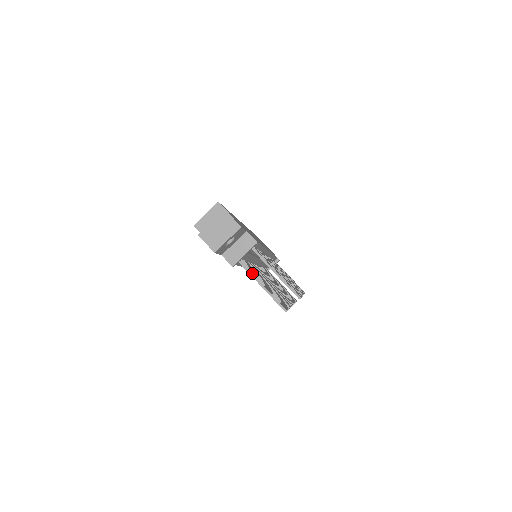
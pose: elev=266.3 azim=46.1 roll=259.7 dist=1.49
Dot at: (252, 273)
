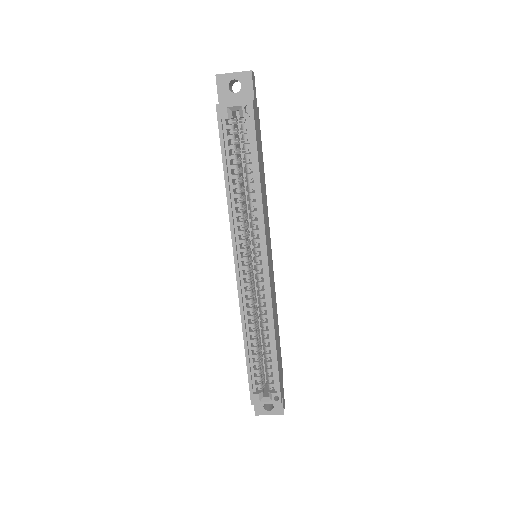
Dot at: occluded
